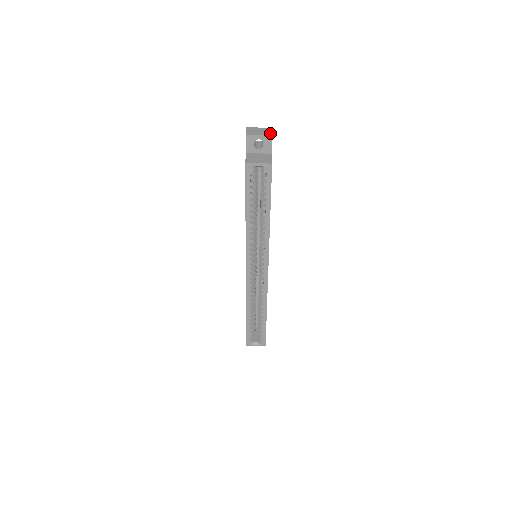
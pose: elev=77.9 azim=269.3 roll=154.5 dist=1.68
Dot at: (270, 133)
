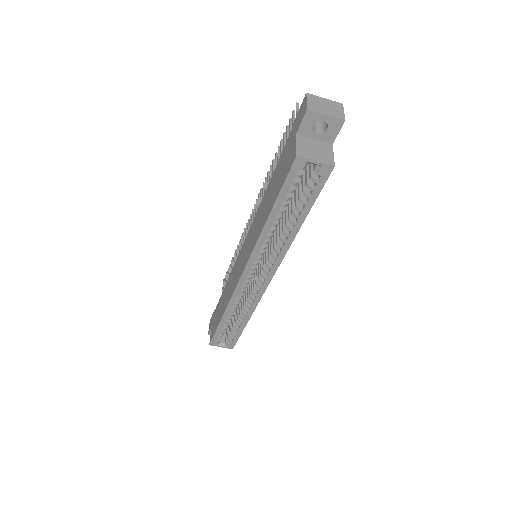
Dot at: (342, 115)
